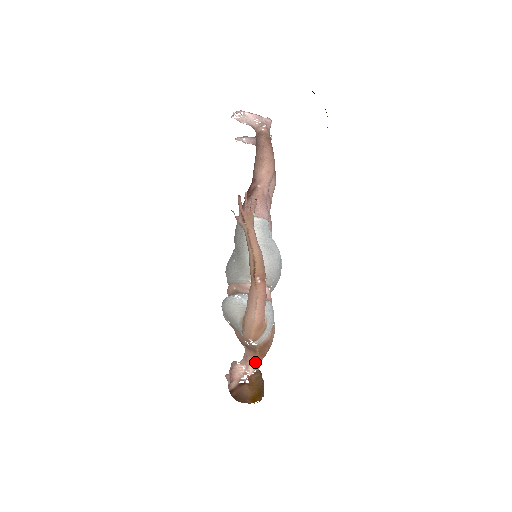
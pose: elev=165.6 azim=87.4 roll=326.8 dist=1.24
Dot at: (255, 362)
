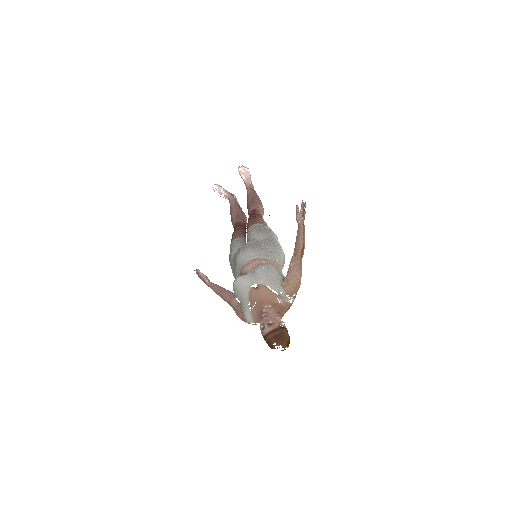
Dot at: occluded
